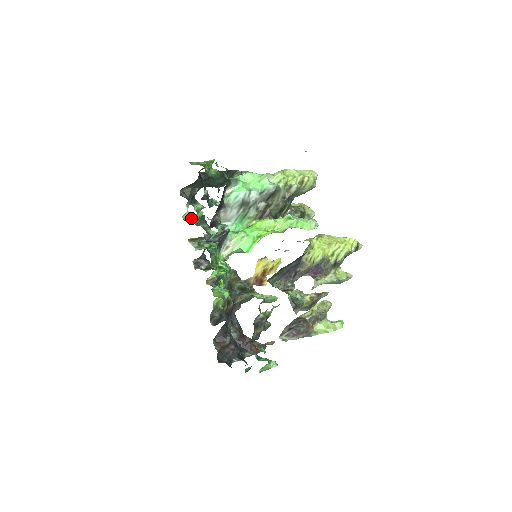
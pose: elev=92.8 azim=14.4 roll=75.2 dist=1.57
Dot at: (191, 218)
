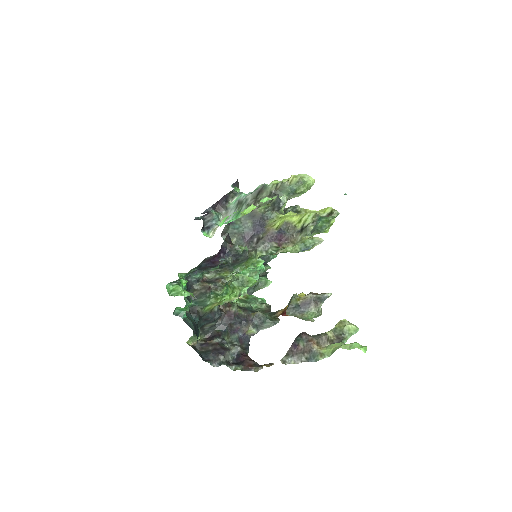
Dot at: occluded
